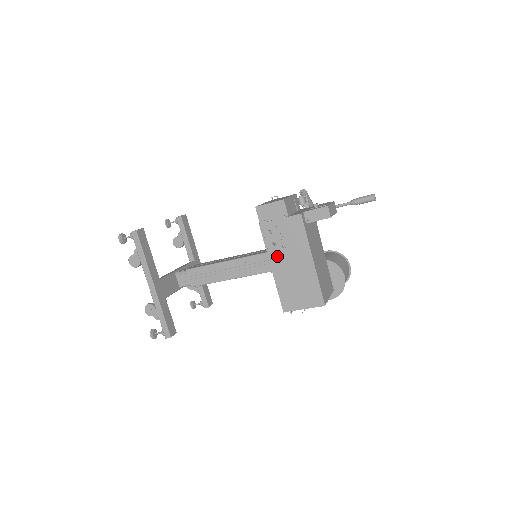
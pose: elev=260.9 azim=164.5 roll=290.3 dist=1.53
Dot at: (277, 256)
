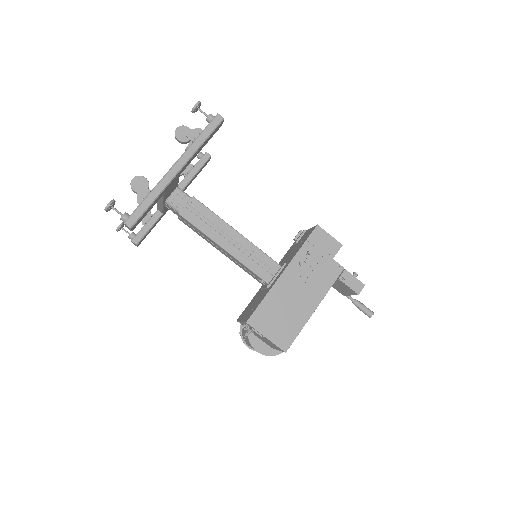
Dot at: (293, 275)
